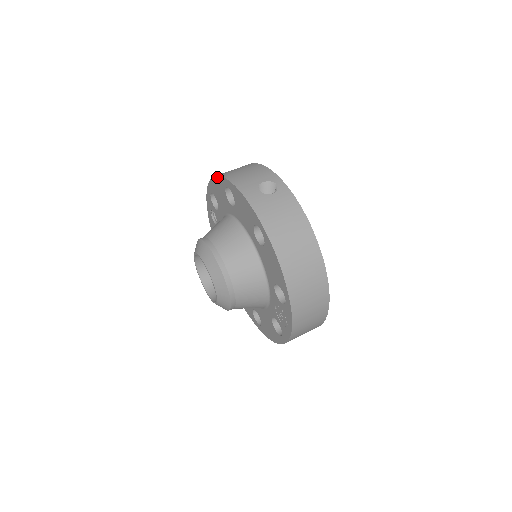
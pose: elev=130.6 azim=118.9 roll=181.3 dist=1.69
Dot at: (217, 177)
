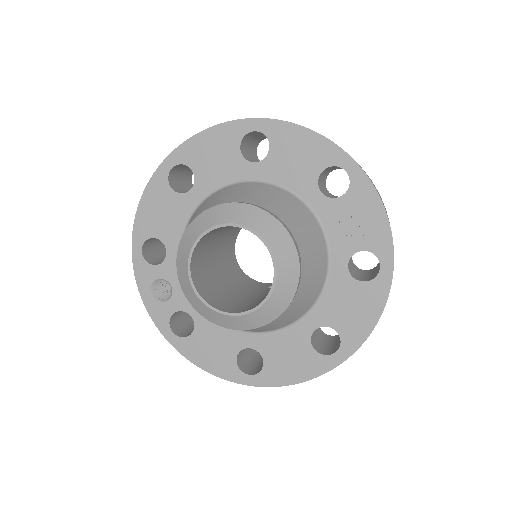
Dot at: (147, 188)
